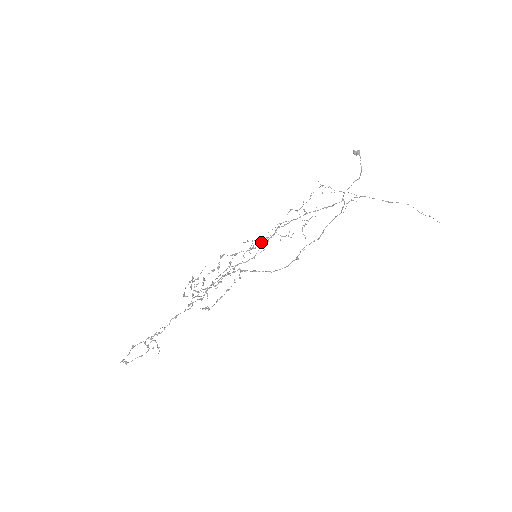
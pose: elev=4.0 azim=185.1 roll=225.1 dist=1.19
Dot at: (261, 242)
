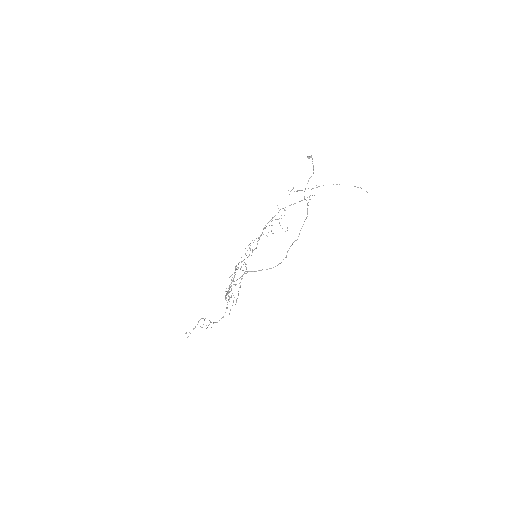
Dot at: (254, 240)
